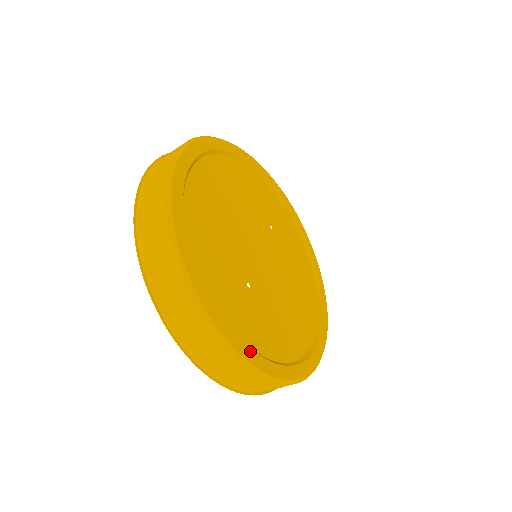
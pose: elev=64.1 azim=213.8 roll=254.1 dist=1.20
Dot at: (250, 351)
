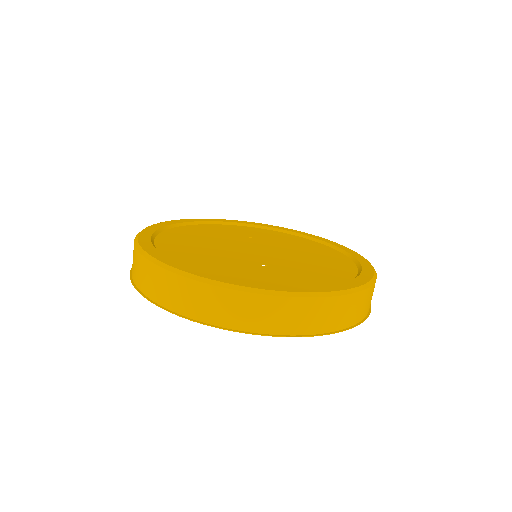
Dot at: (303, 288)
